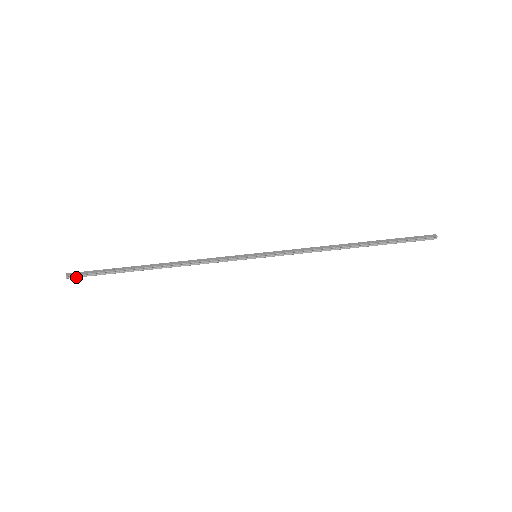
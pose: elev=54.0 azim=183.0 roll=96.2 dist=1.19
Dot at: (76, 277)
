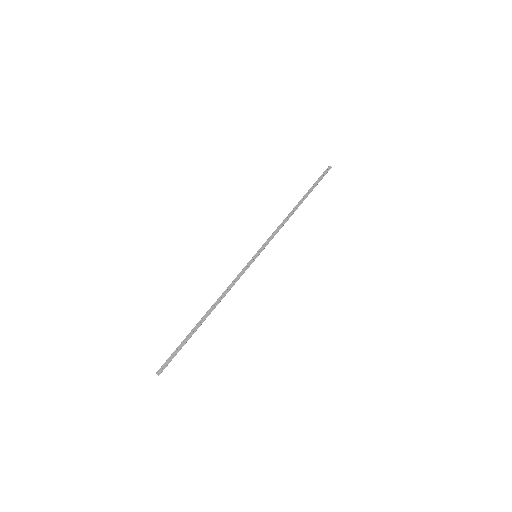
Dot at: occluded
